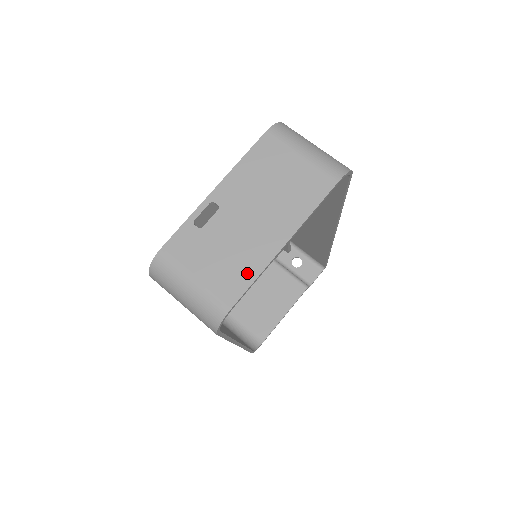
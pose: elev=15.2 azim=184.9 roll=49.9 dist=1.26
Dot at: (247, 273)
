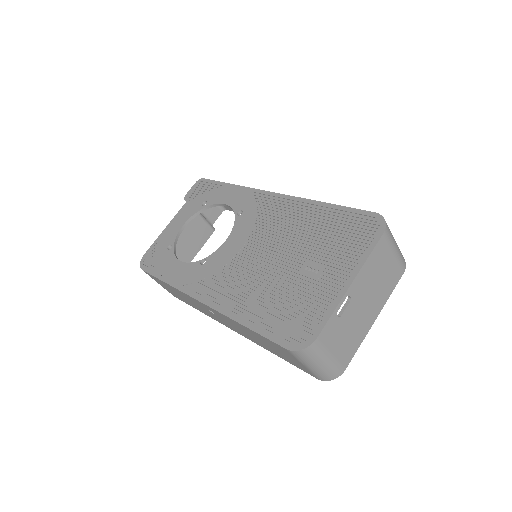
Dot at: (356, 345)
